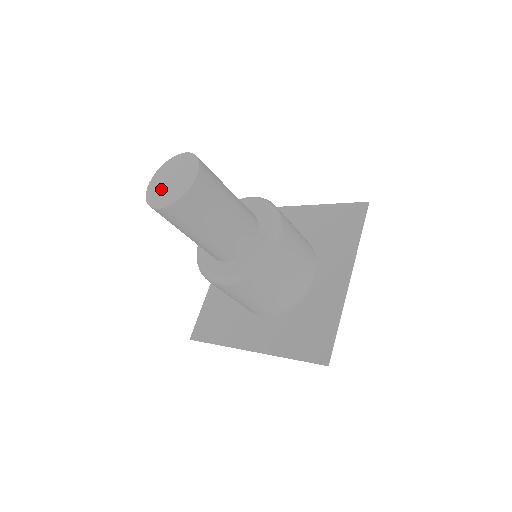
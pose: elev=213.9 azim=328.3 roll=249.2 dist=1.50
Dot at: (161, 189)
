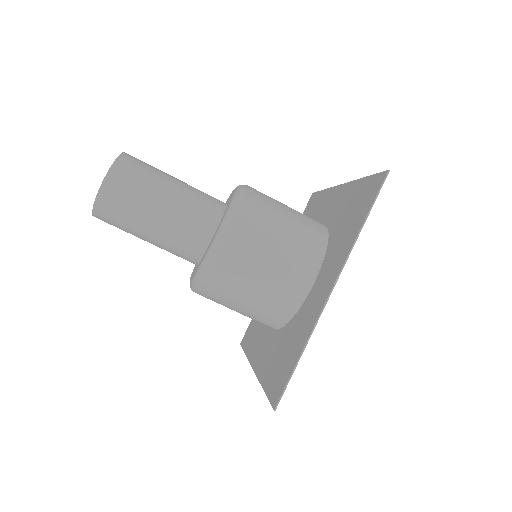
Dot at: occluded
